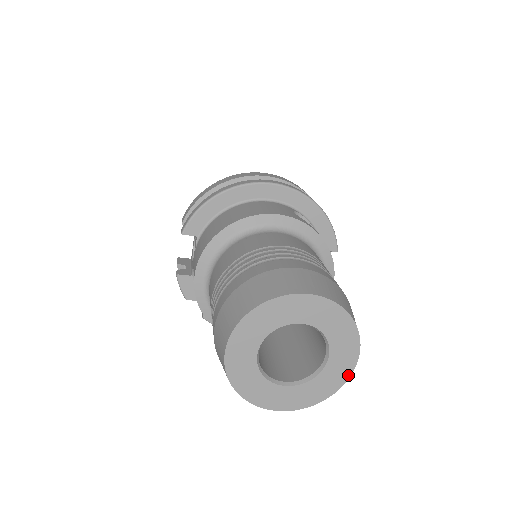
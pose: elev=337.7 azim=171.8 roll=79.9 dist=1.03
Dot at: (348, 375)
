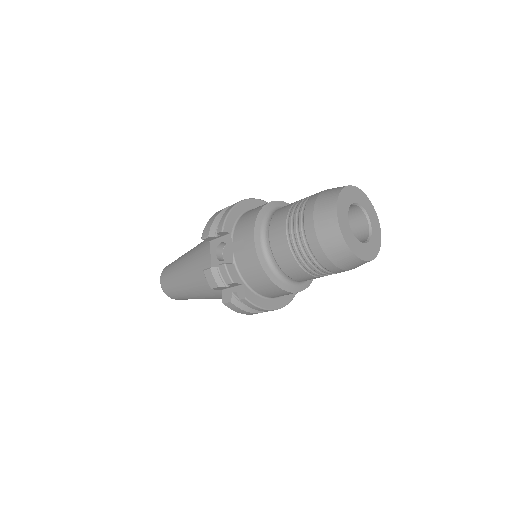
Dot at: (380, 238)
